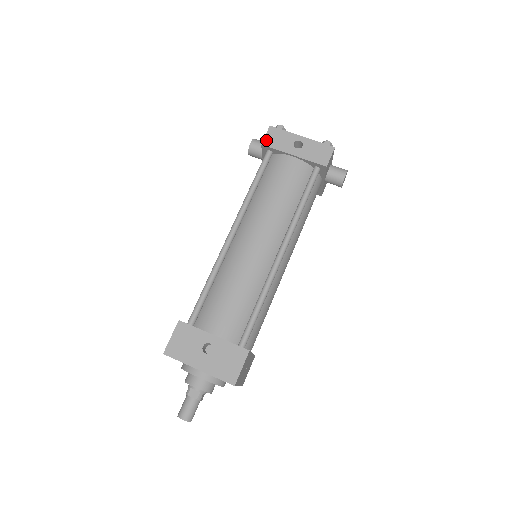
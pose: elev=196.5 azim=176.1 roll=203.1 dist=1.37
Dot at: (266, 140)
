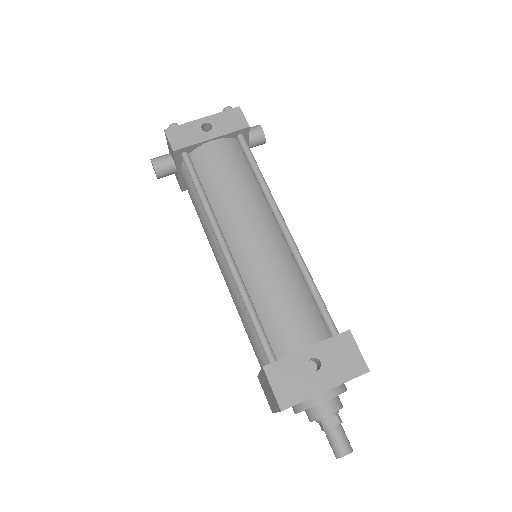
Dot at: (174, 144)
